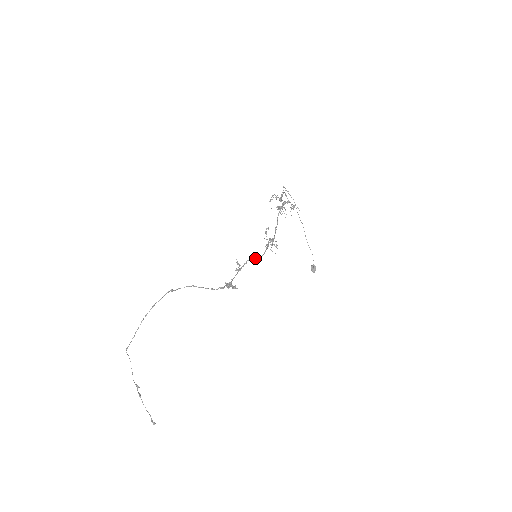
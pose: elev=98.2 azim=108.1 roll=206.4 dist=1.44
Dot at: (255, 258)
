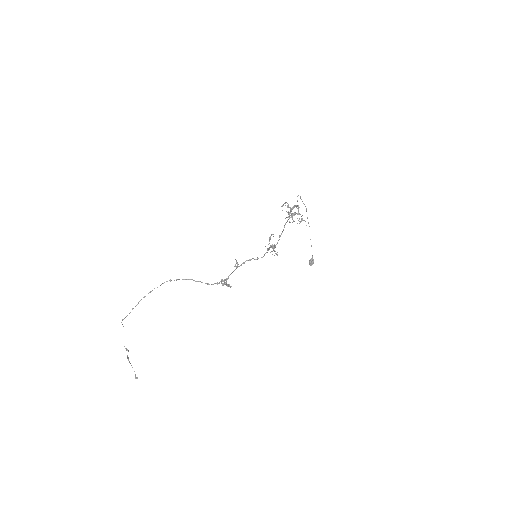
Dot at: (254, 259)
